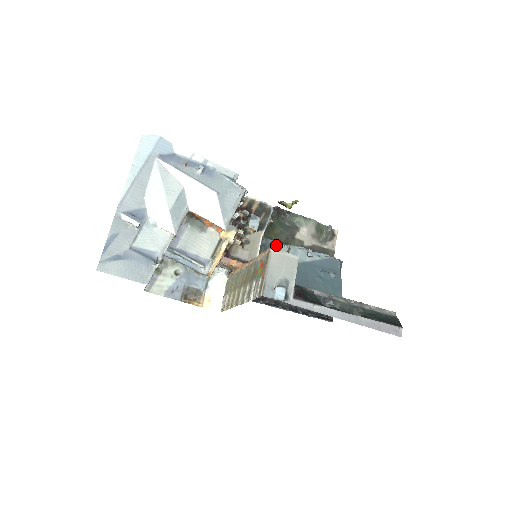
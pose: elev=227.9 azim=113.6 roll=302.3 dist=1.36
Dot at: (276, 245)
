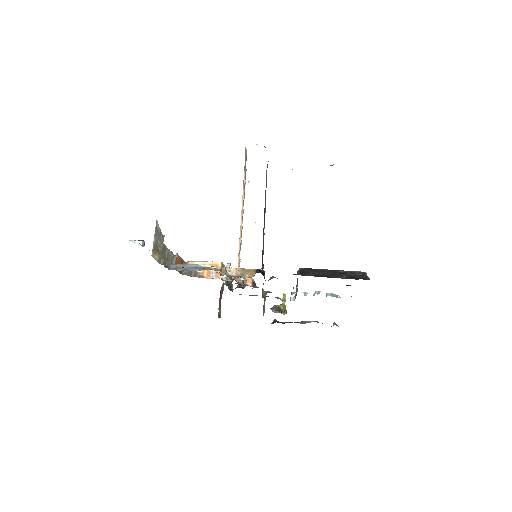
Dot at: (282, 300)
